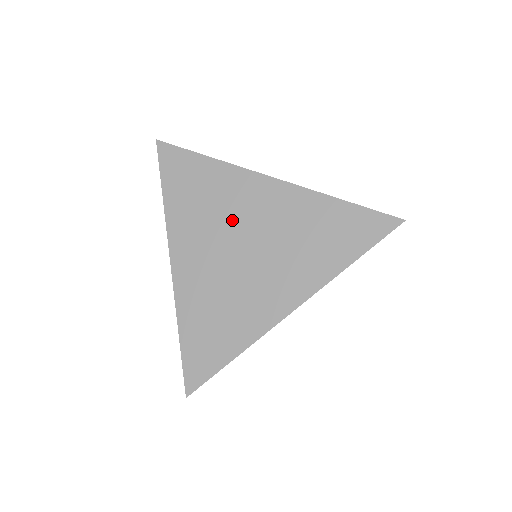
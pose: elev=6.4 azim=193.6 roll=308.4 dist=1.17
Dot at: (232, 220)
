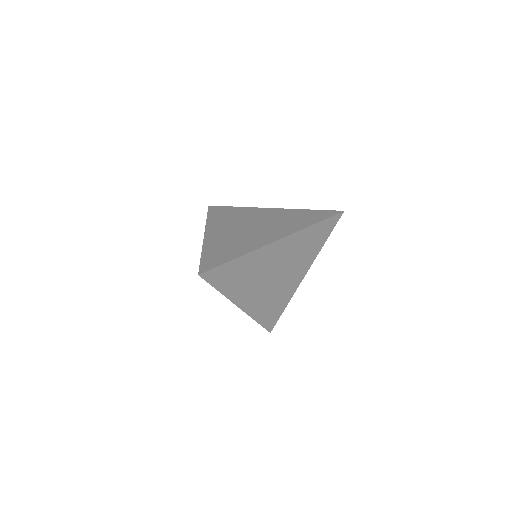
Dot at: (246, 220)
